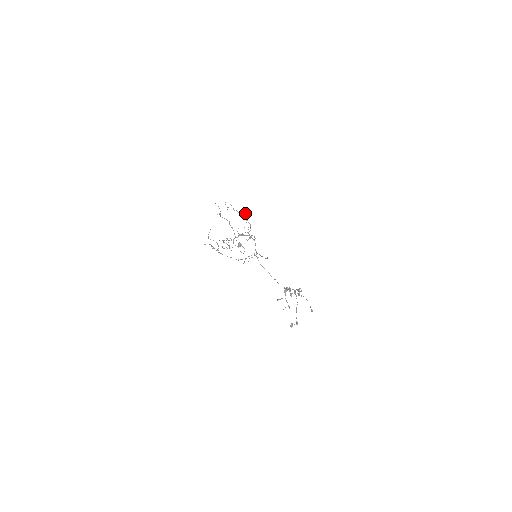
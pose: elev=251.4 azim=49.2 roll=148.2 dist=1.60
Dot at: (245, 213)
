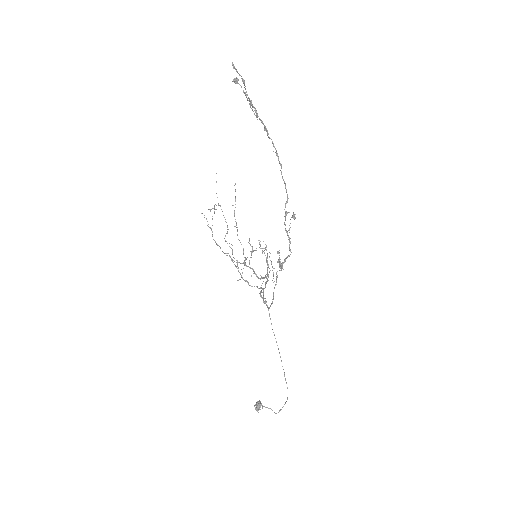
Dot at: occluded
